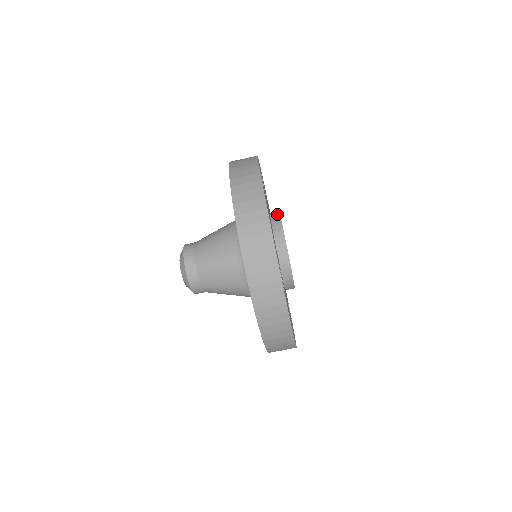
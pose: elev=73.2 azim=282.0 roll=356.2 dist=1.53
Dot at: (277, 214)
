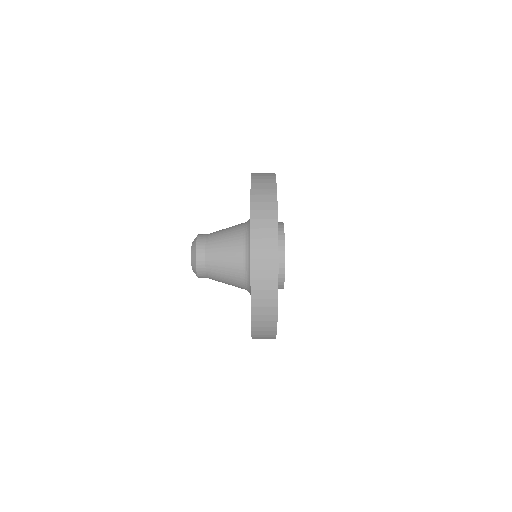
Dot at: (282, 228)
